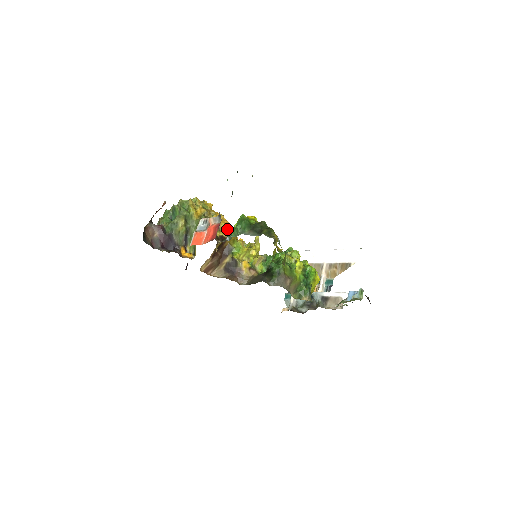
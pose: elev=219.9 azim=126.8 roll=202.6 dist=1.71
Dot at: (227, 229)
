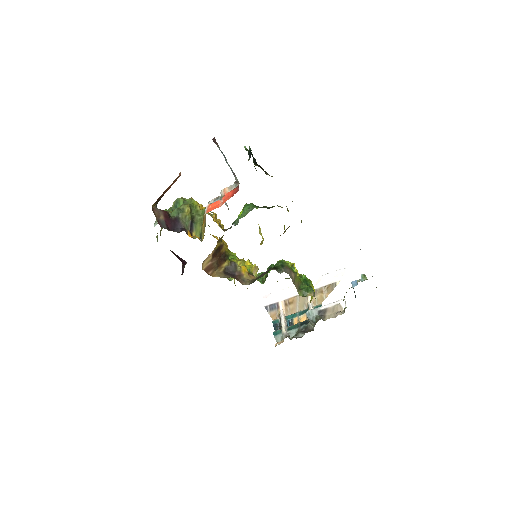
Dot at: occluded
